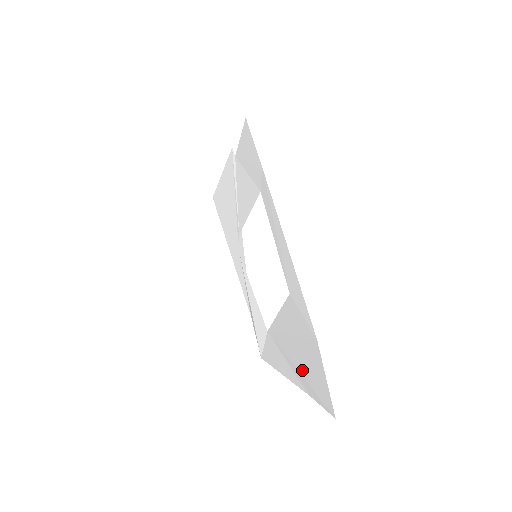
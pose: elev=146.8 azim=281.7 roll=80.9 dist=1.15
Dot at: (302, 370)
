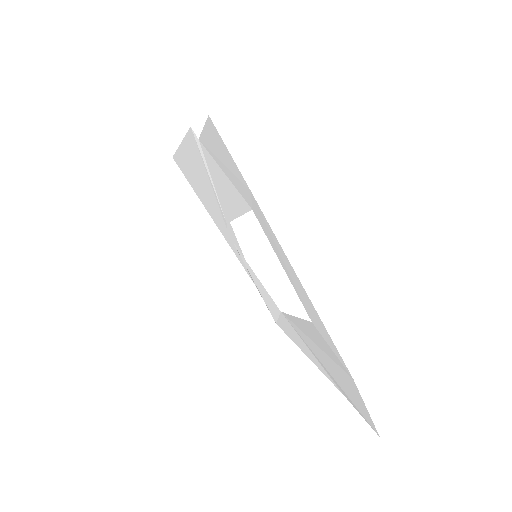
Dot at: (334, 377)
